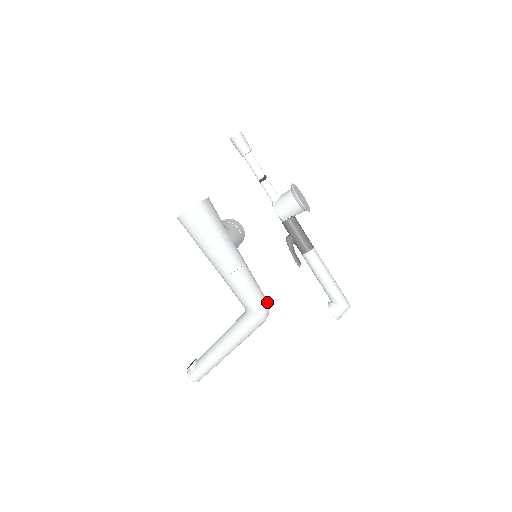
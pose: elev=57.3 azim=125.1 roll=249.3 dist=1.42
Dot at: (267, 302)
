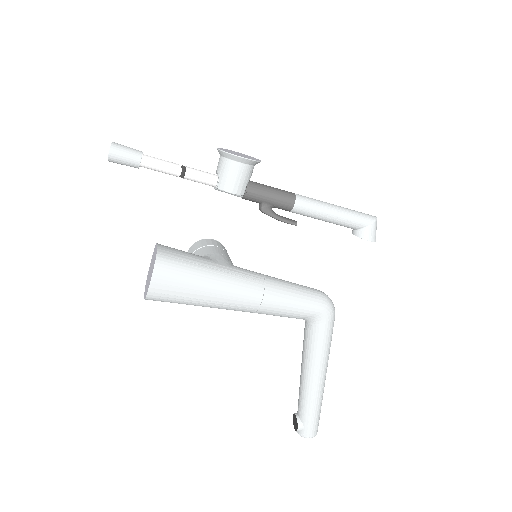
Dot at: (320, 292)
